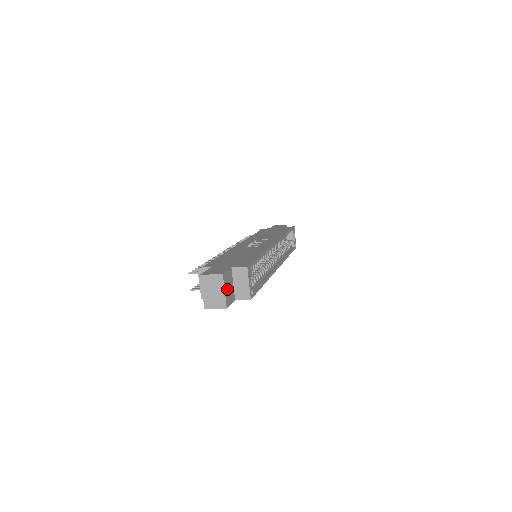
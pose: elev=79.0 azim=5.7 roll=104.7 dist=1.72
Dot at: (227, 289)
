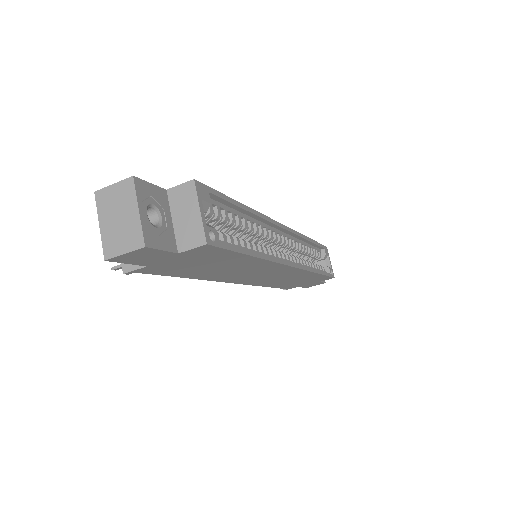
Dot at: (155, 223)
